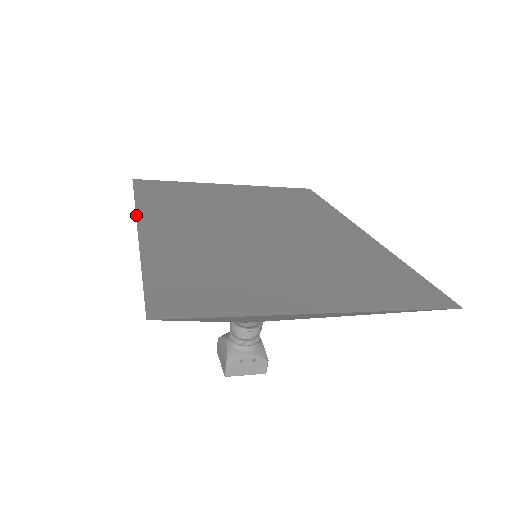
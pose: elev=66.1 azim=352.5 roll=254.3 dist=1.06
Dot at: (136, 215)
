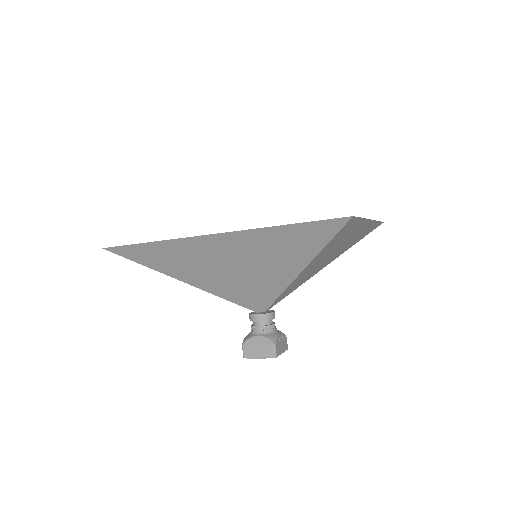
Dot at: (190, 237)
